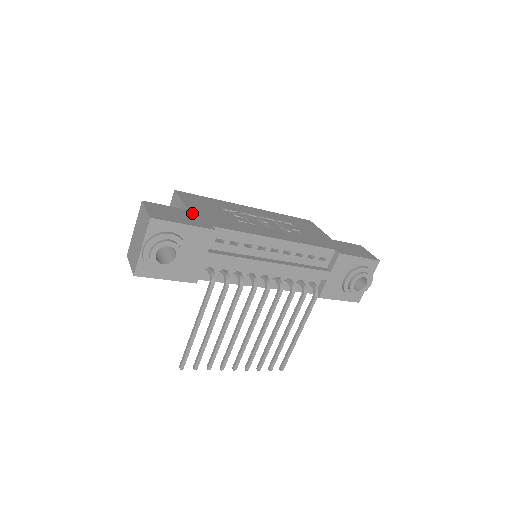
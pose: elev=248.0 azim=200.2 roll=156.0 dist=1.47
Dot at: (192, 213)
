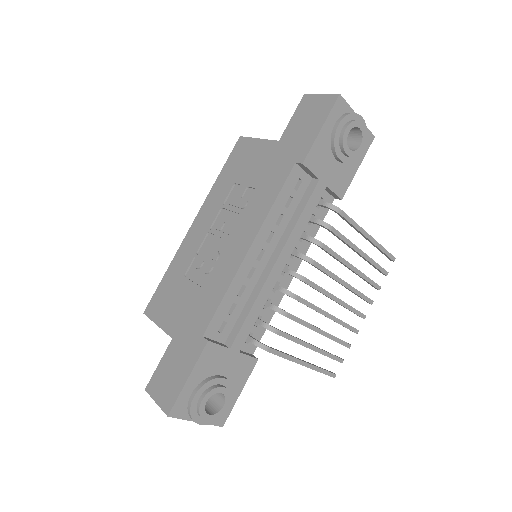
Dot at: (178, 340)
